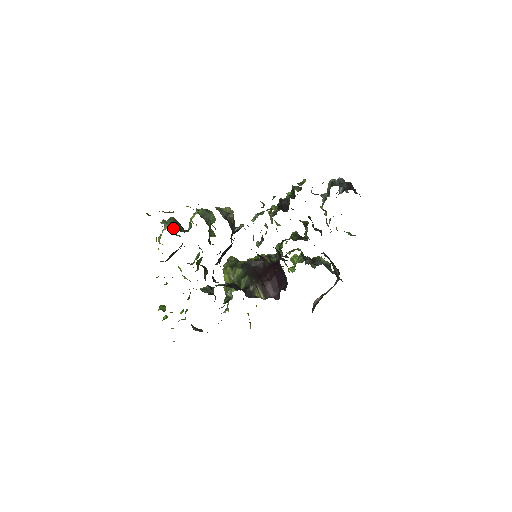
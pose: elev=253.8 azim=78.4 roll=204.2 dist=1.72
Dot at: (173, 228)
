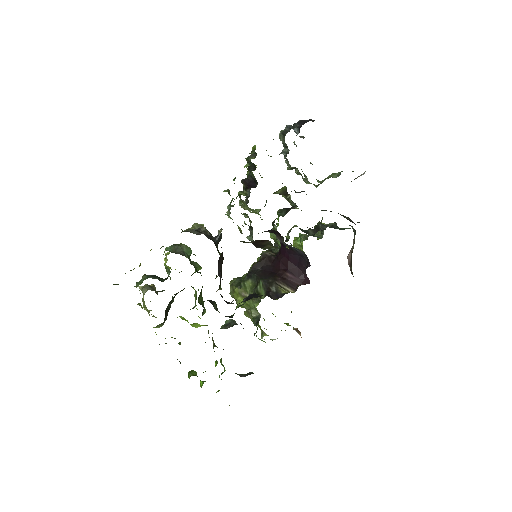
Dot at: (153, 288)
